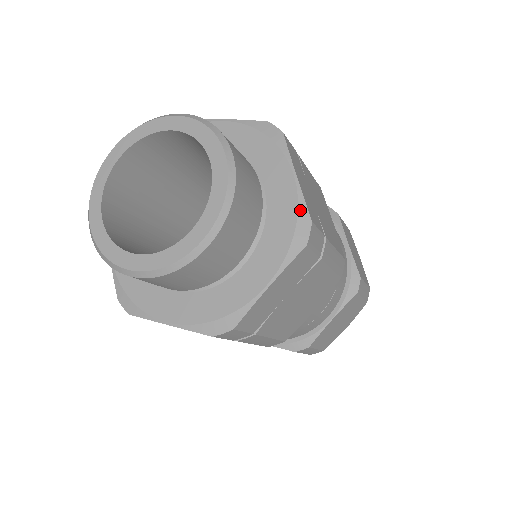
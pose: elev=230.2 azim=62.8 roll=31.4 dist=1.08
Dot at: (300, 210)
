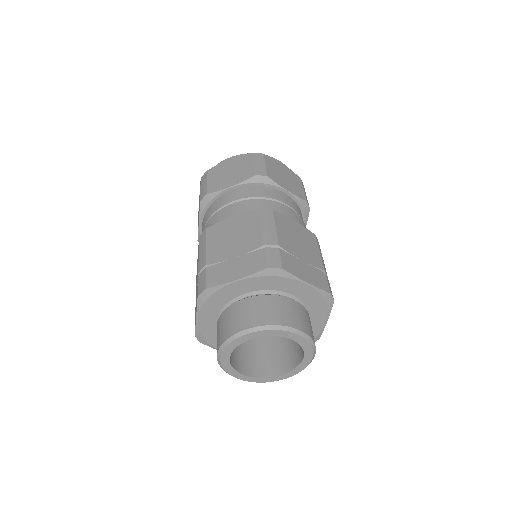
Dot at: (318, 335)
